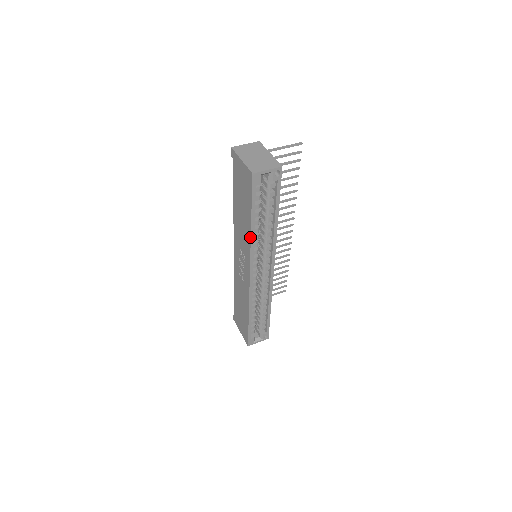
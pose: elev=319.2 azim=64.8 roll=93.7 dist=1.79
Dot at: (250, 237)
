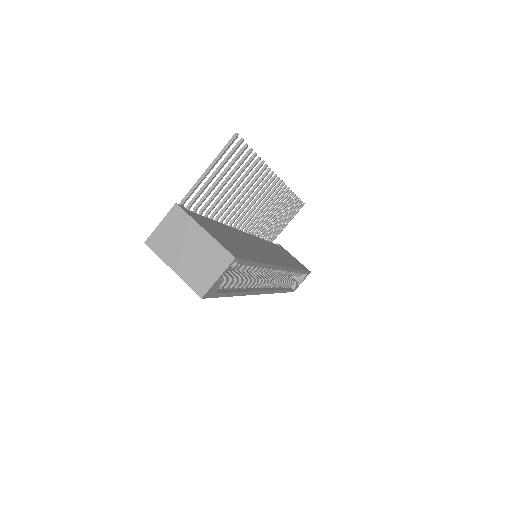
Dot at: (242, 295)
